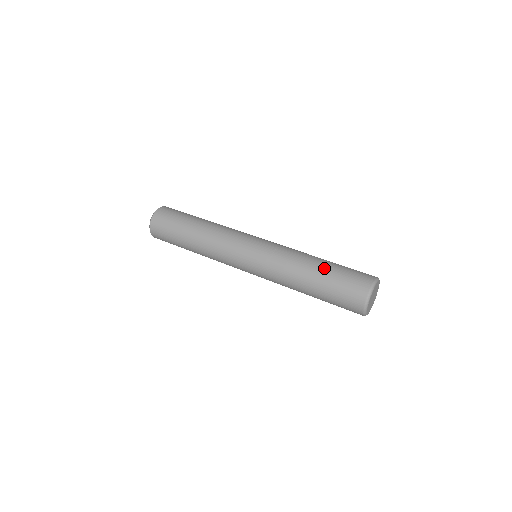
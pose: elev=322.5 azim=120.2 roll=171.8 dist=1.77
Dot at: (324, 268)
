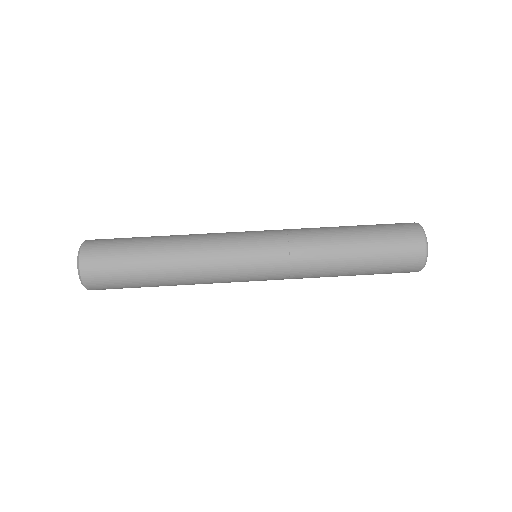
Dot at: (359, 231)
